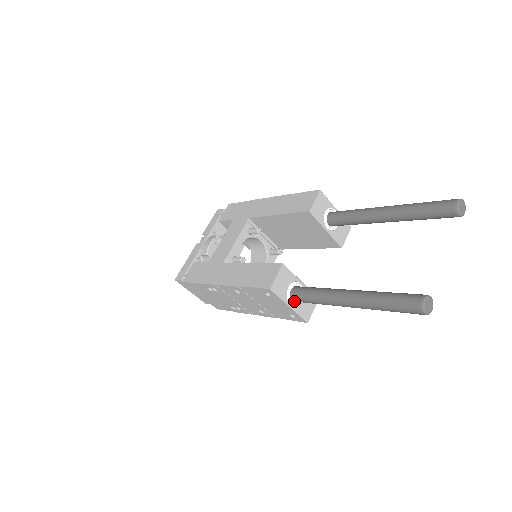
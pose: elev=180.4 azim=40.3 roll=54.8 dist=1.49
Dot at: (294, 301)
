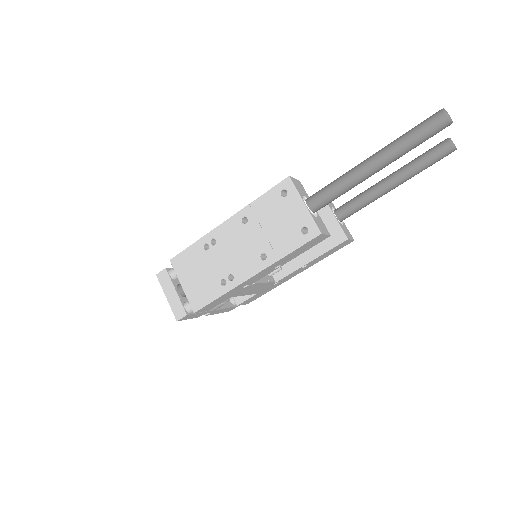
Dot at: (309, 206)
